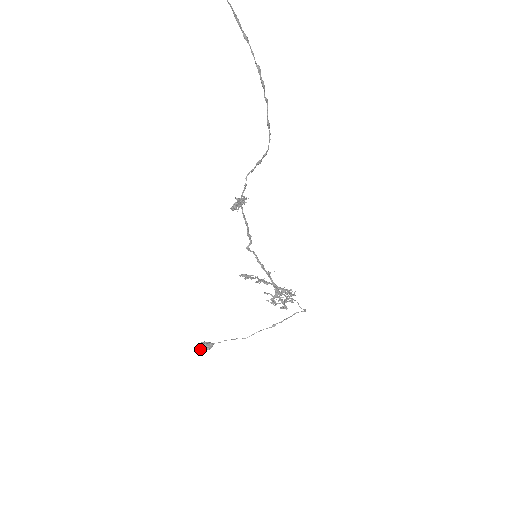
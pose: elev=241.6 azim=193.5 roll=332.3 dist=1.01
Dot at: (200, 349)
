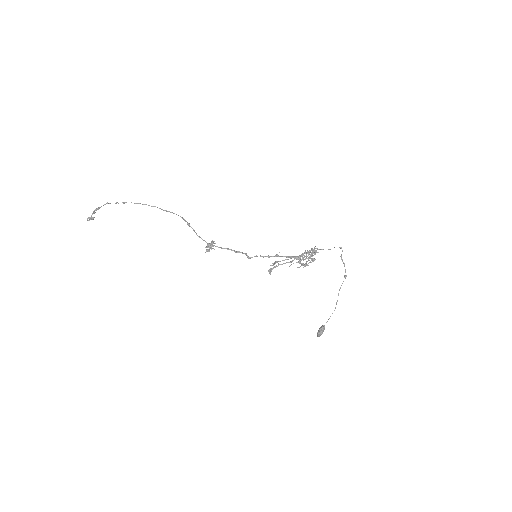
Dot at: (318, 335)
